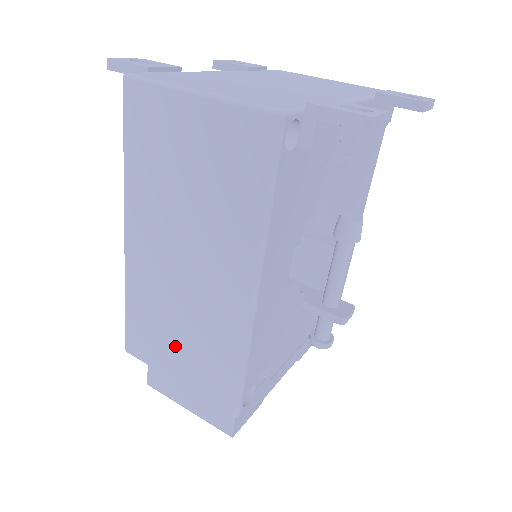
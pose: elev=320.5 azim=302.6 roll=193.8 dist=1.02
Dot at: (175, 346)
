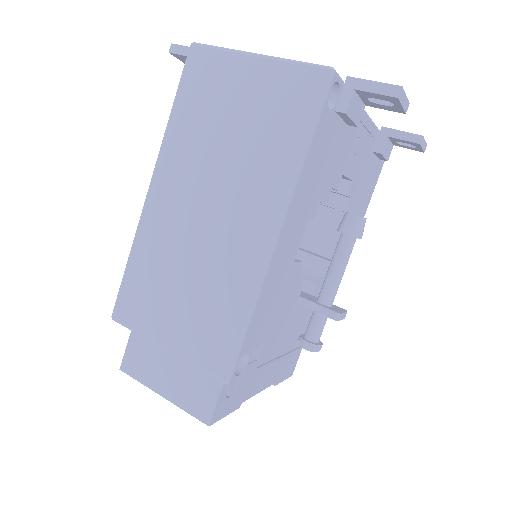
Dot at: (174, 304)
